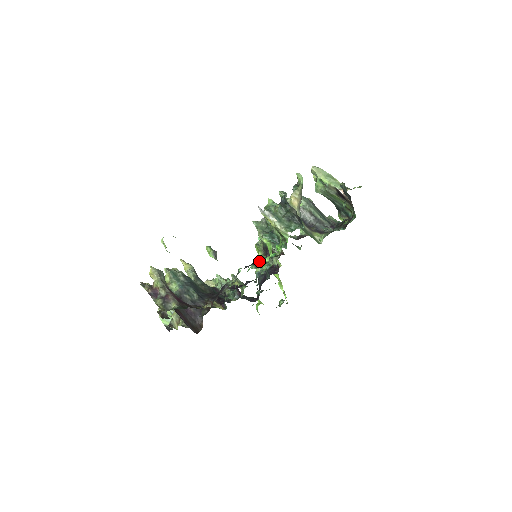
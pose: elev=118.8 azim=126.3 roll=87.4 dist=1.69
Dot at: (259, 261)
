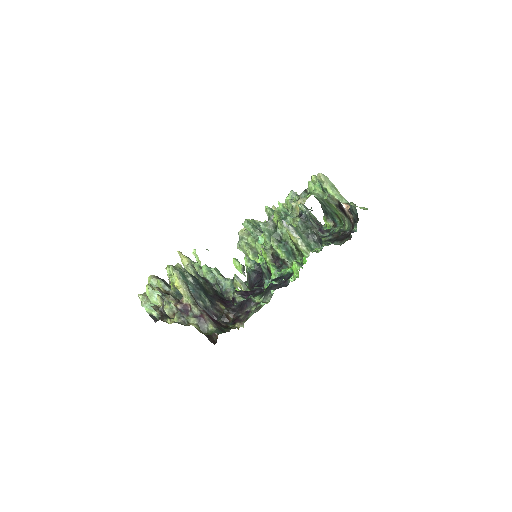
Dot at: (259, 262)
